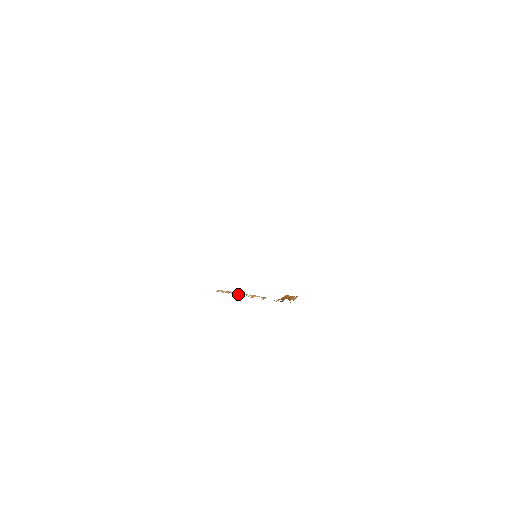
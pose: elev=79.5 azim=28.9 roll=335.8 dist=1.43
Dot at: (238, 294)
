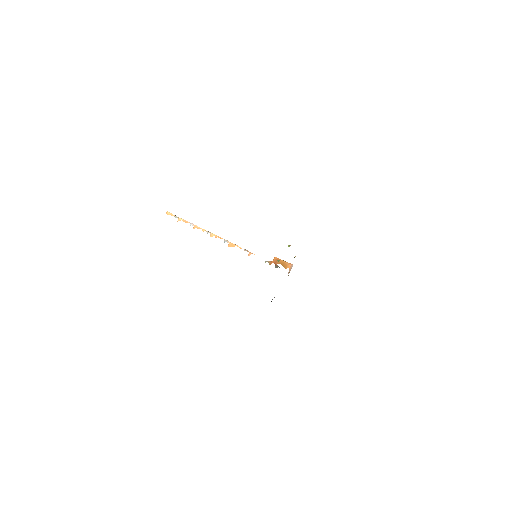
Dot at: (207, 233)
